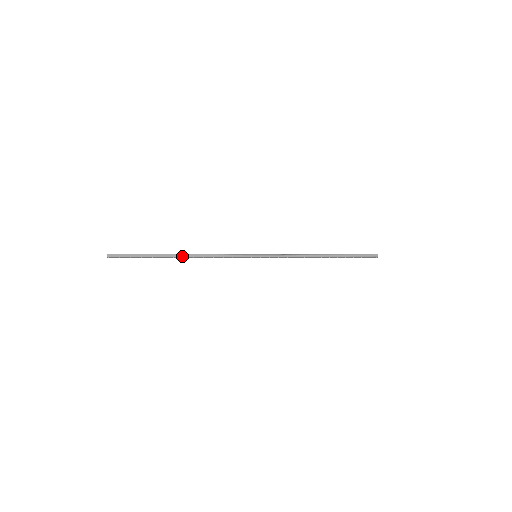
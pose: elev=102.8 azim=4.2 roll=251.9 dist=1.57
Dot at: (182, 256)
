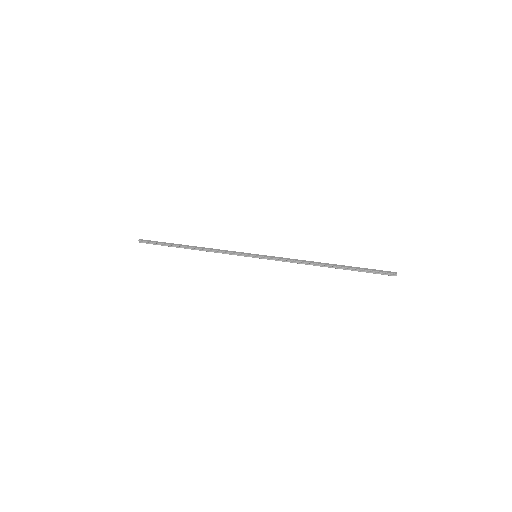
Dot at: (191, 249)
